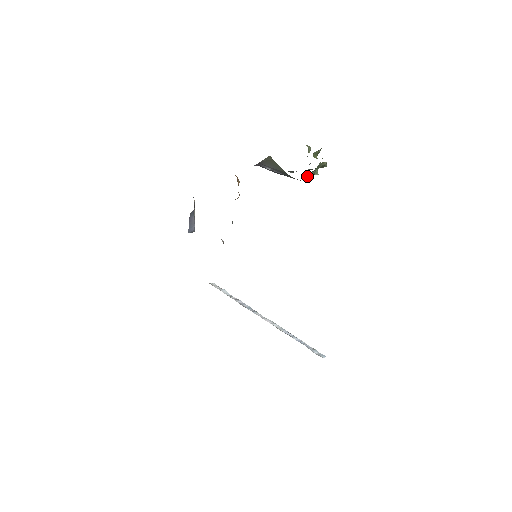
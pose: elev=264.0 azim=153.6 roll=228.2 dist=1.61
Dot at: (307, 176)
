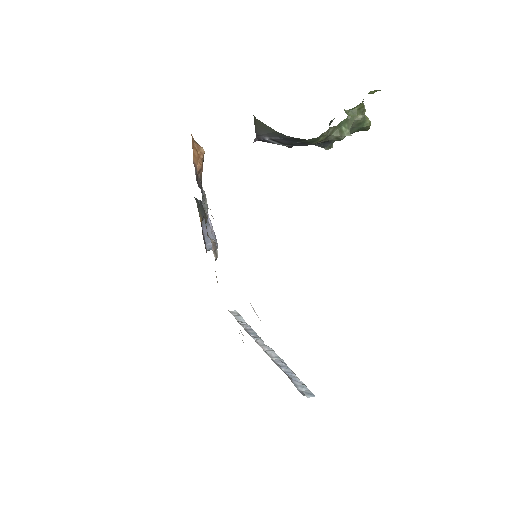
Dot at: (332, 140)
